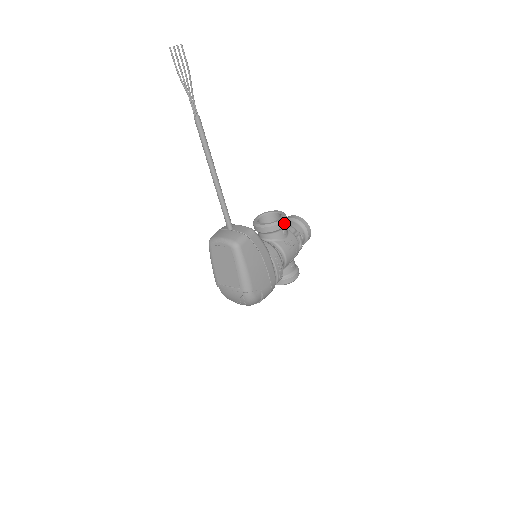
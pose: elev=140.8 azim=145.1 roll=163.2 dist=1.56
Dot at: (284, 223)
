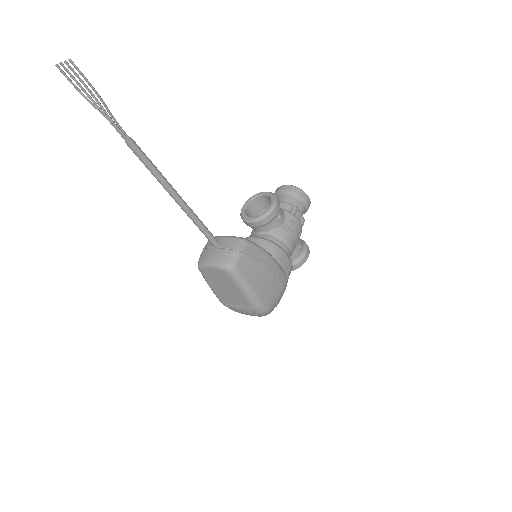
Dot at: (277, 209)
